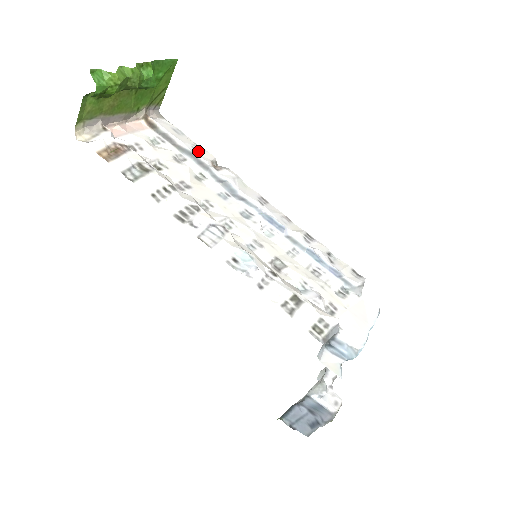
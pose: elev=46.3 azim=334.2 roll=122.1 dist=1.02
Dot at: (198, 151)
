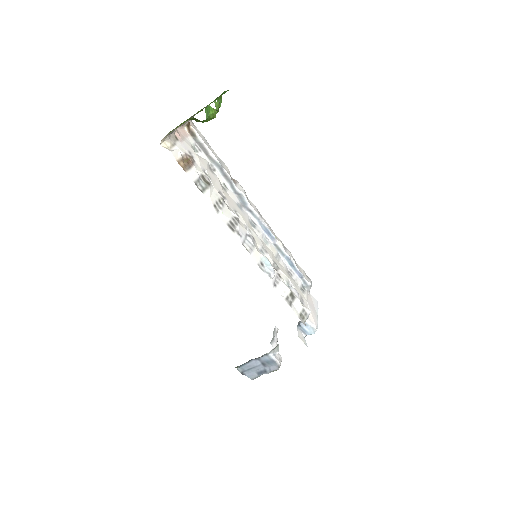
Dot at: (222, 164)
